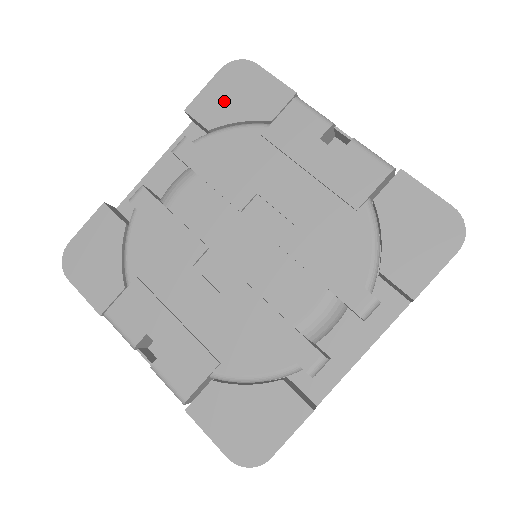
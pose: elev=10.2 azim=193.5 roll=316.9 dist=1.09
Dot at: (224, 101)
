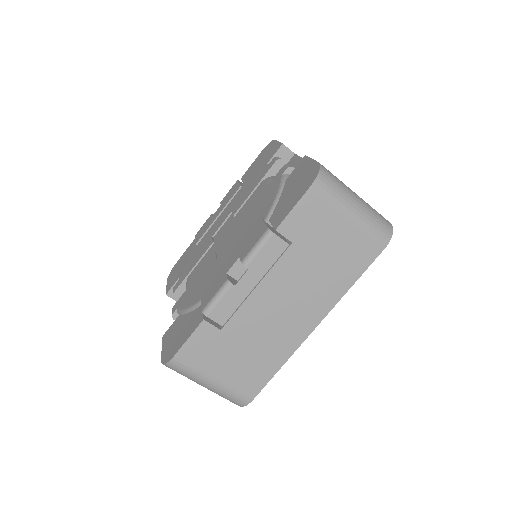
Dot at: (176, 273)
